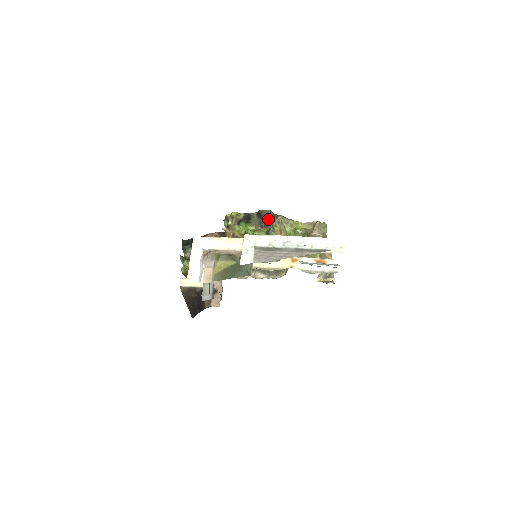
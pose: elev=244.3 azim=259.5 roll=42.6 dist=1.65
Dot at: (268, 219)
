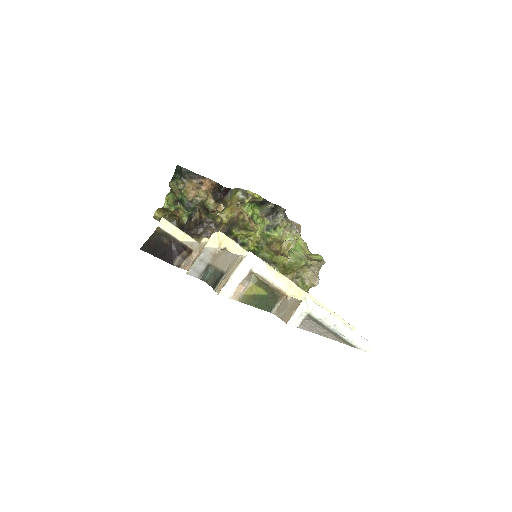
Dot at: (278, 216)
